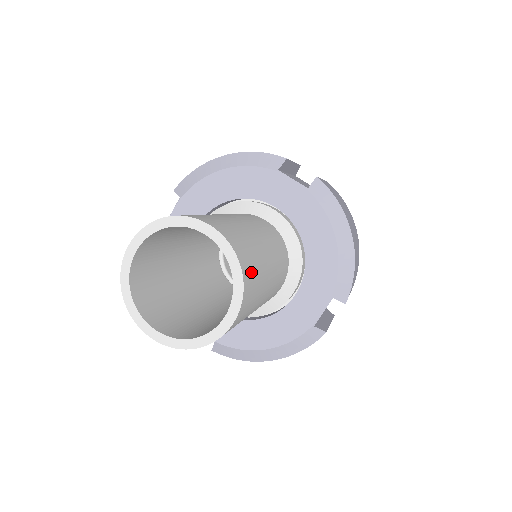
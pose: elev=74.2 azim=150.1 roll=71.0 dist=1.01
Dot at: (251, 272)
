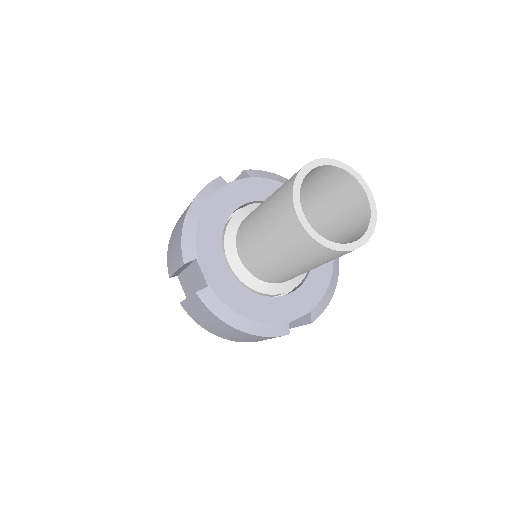
Dot at: occluded
